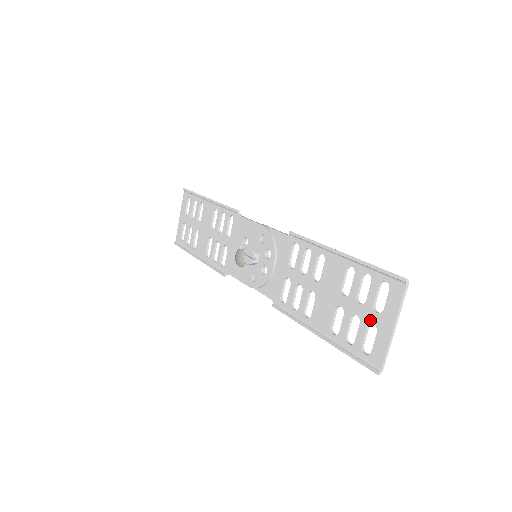
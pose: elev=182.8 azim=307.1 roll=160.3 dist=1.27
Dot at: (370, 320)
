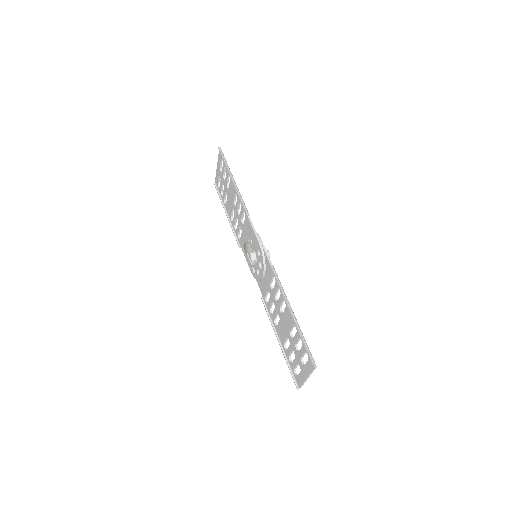
Dot at: (299, 363)
